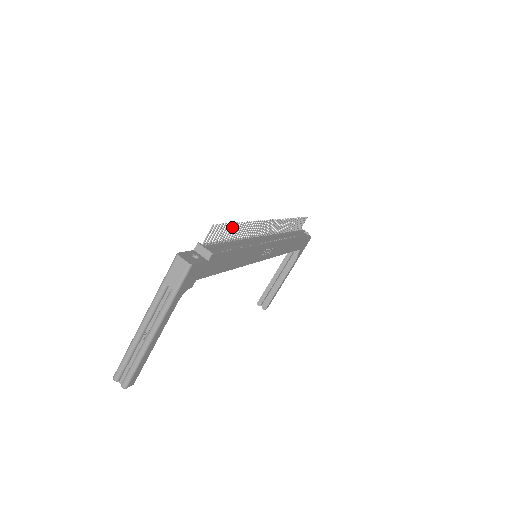
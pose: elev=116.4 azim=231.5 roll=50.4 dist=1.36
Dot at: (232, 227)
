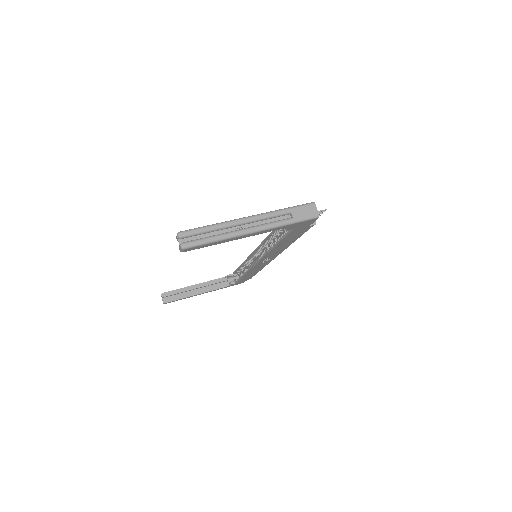
Dot at: occluded
